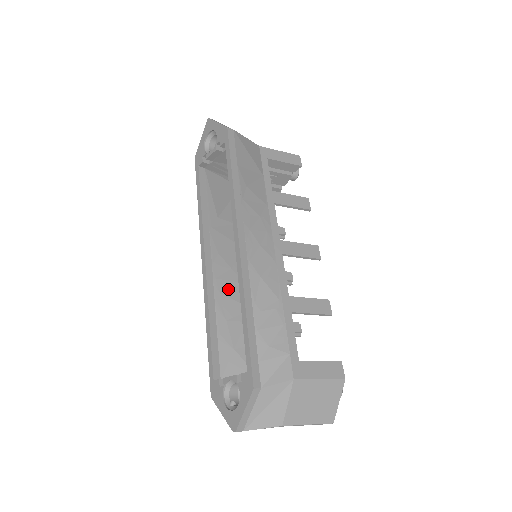
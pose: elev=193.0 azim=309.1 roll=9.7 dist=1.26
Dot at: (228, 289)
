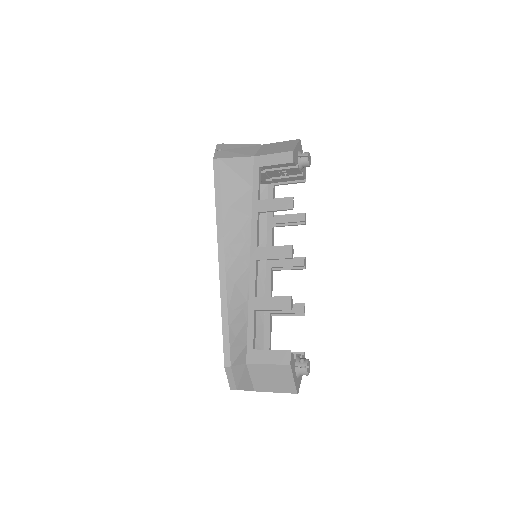
Dot at: occluded
